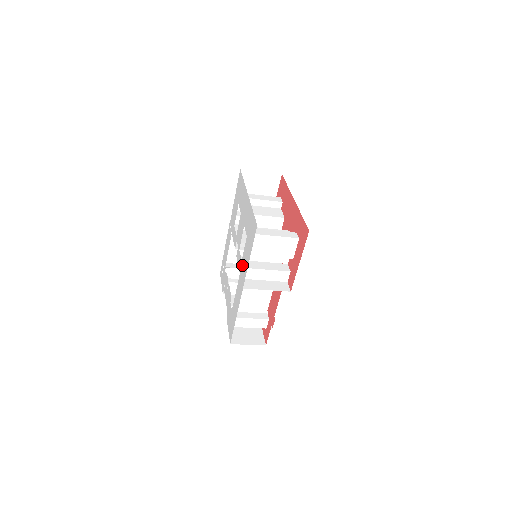
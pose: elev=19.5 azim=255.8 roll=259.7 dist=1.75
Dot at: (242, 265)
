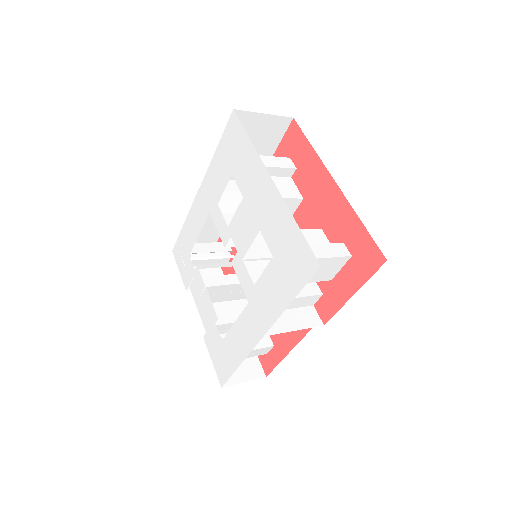
Dot at: (258, 296)
